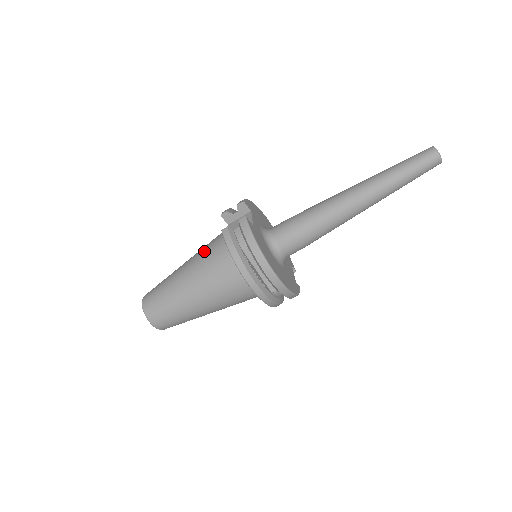
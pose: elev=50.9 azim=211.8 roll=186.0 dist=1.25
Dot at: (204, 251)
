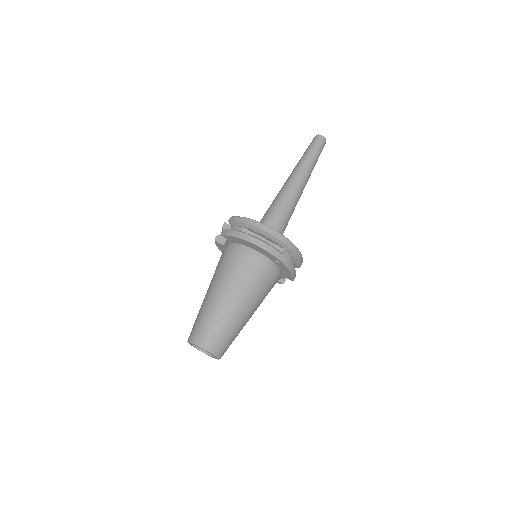
Dot at: (216, 268)
